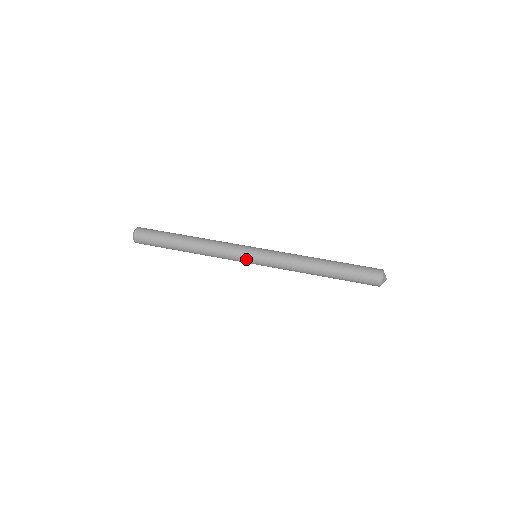
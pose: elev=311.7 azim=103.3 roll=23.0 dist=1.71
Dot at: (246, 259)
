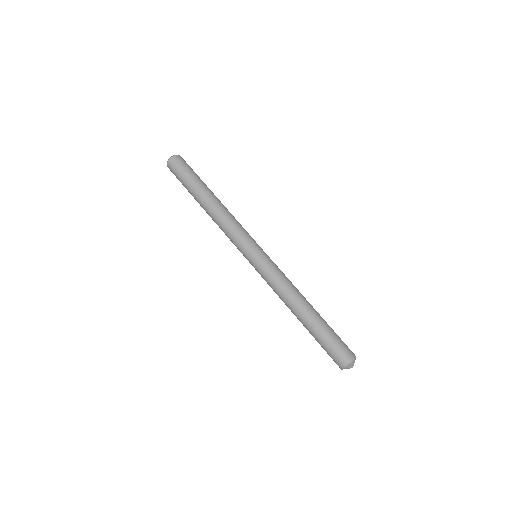
Dot at: (243, 255)
